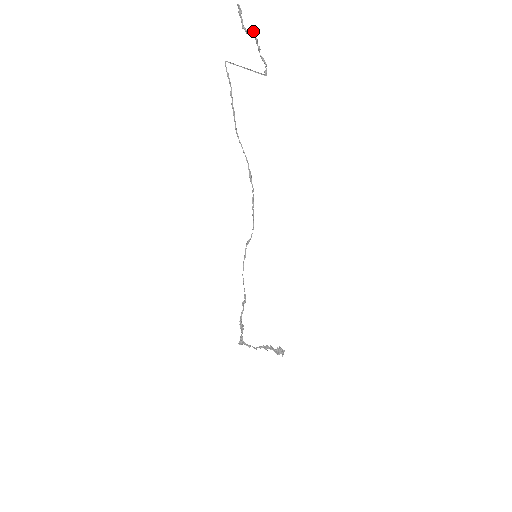
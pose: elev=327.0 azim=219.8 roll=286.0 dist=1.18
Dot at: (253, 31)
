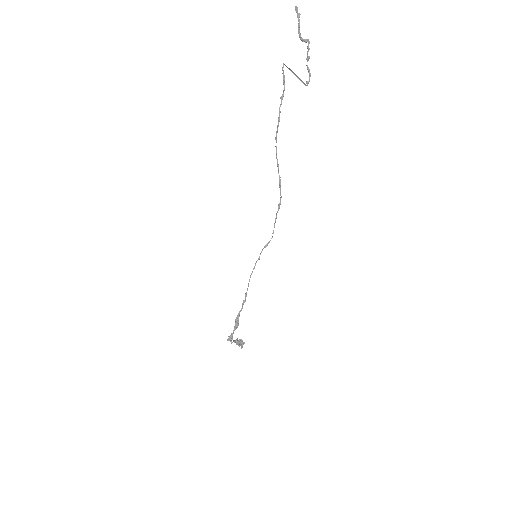
Dot at: (308, 40)
